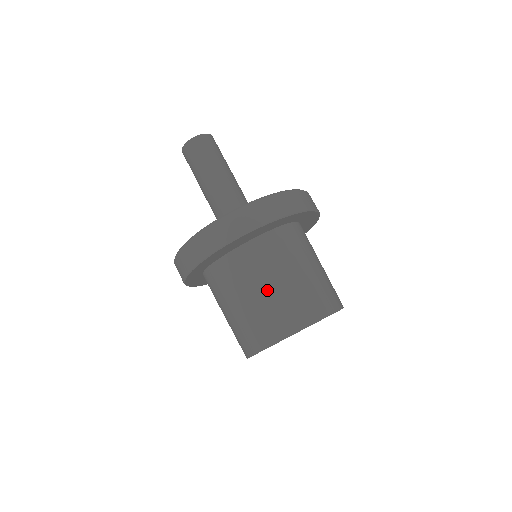
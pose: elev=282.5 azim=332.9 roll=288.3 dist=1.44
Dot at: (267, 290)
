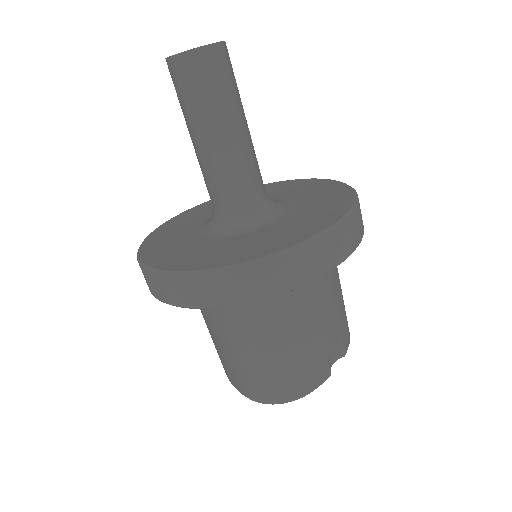
Dot at: (210, 333)
